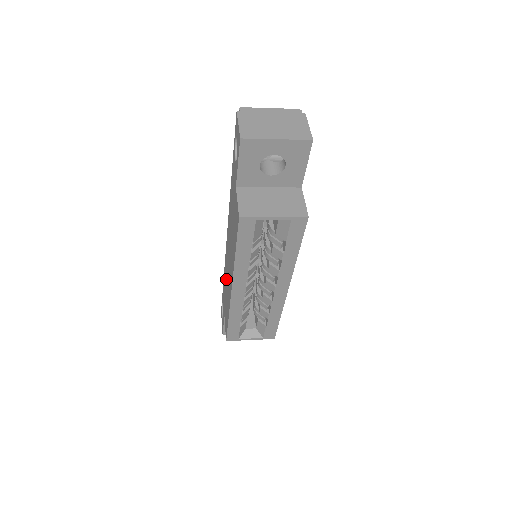
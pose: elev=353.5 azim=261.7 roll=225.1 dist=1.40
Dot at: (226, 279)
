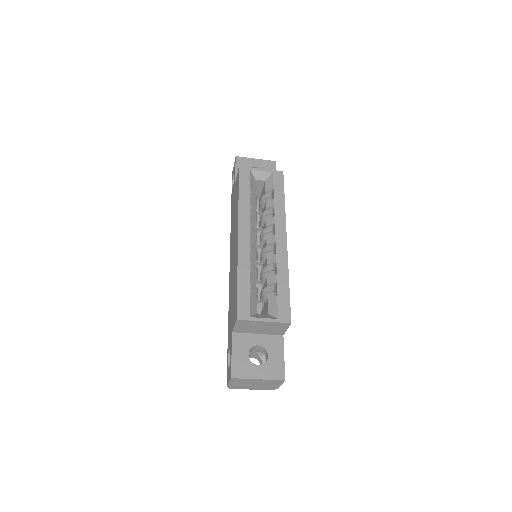
Dot at: (231, 285)
